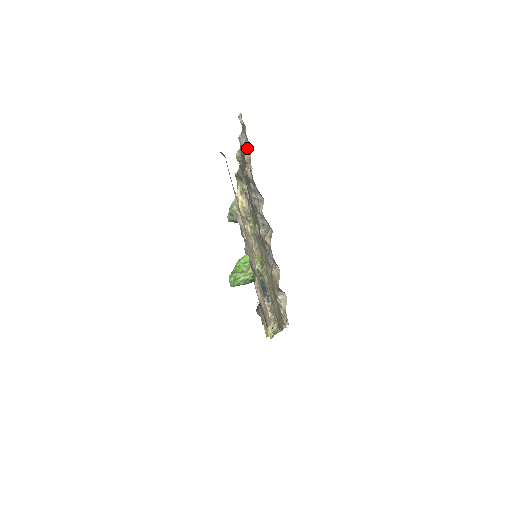
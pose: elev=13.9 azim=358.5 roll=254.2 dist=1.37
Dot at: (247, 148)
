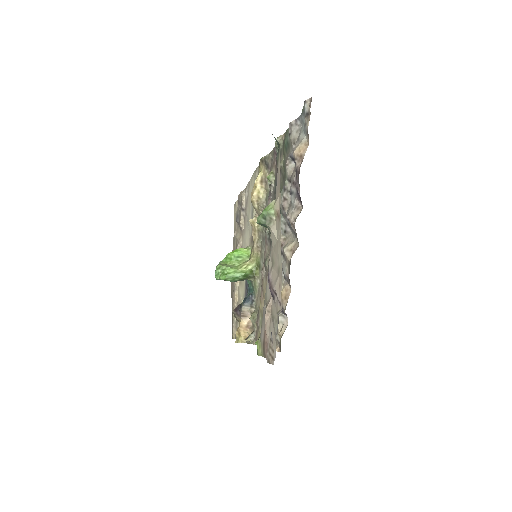
Dot at: (302, 141)
